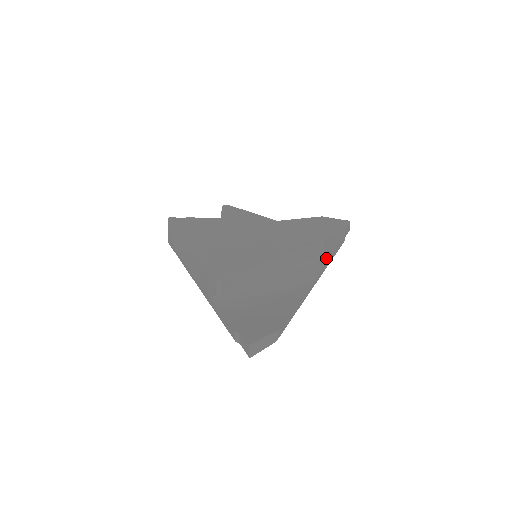
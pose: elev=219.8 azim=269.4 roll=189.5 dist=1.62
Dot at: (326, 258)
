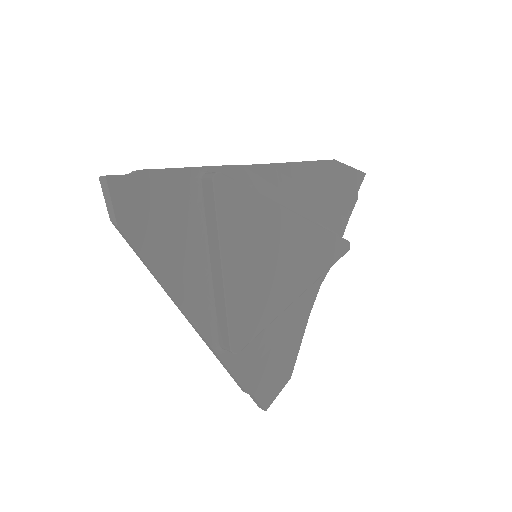
Dot at: occluded
